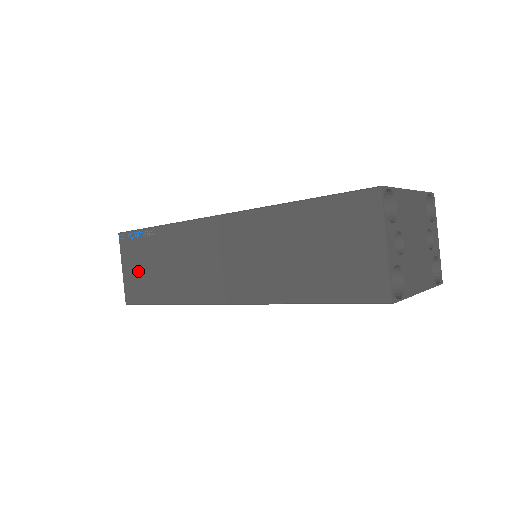
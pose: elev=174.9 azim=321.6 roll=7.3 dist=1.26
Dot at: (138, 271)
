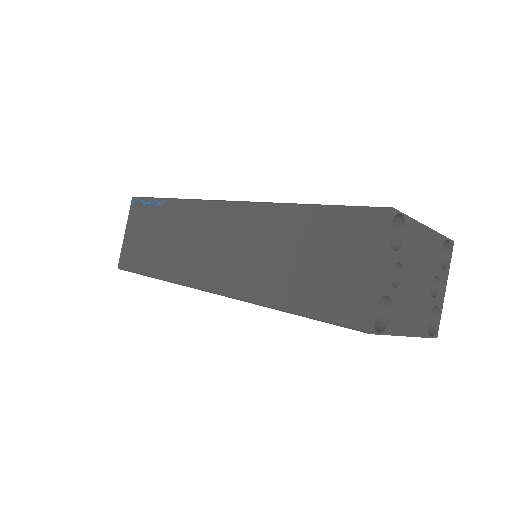
Dot at: (138, 238)
